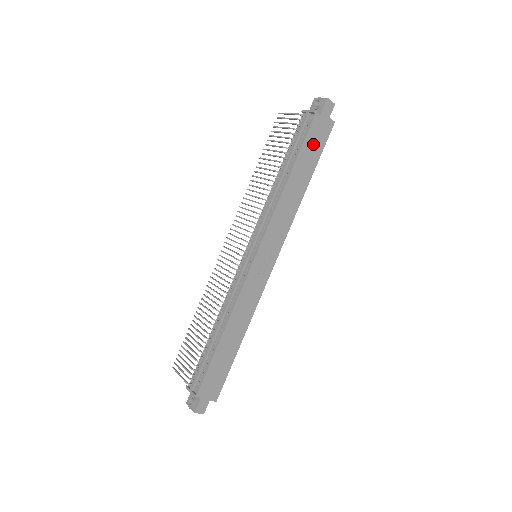
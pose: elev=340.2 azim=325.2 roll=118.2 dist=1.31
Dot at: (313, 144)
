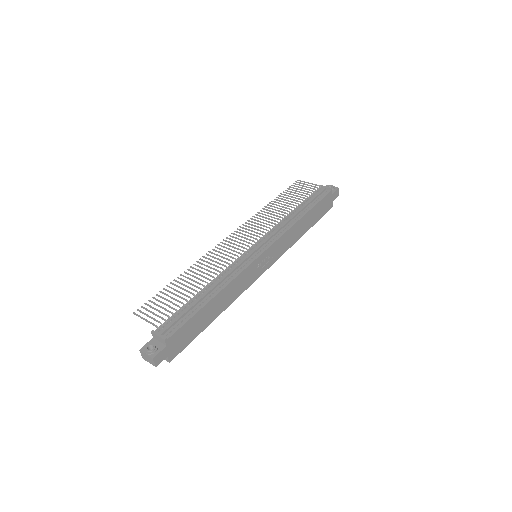
Dot at: (321, 208)
